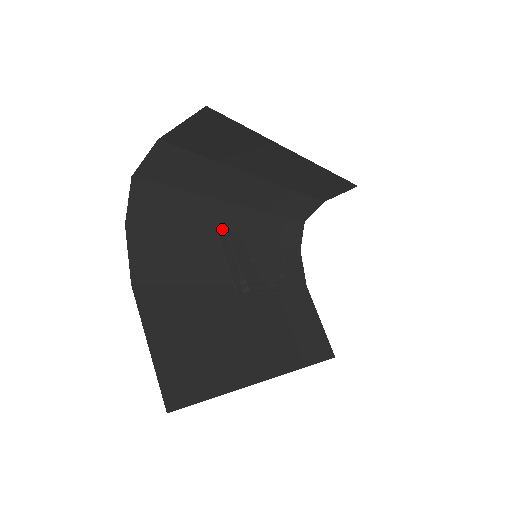
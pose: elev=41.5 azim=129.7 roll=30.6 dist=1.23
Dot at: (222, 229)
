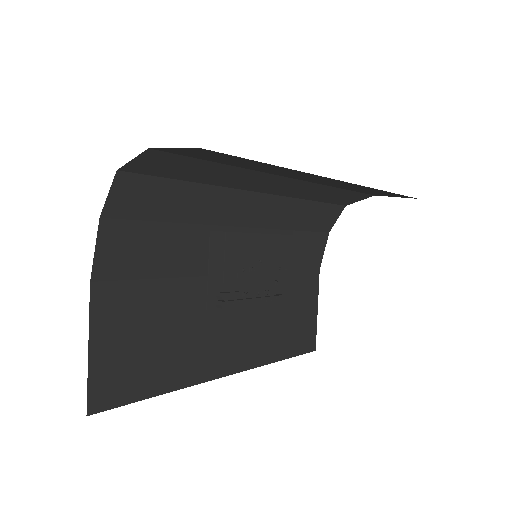
Dot at: (229, 217)
